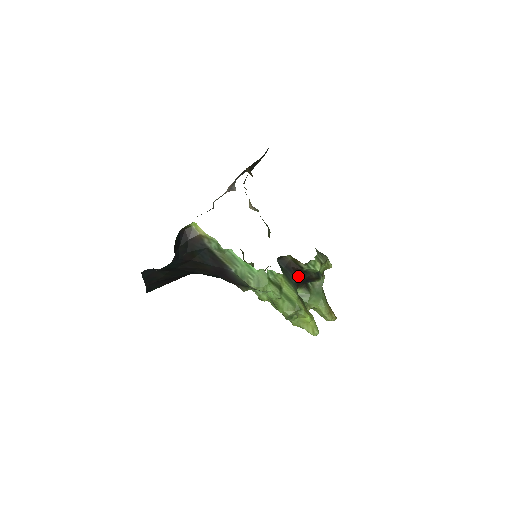
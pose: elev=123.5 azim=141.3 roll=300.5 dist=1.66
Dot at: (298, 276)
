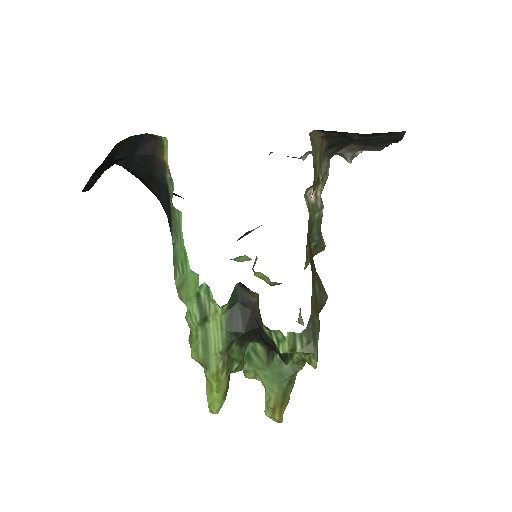
Dot at: (250, 330)
